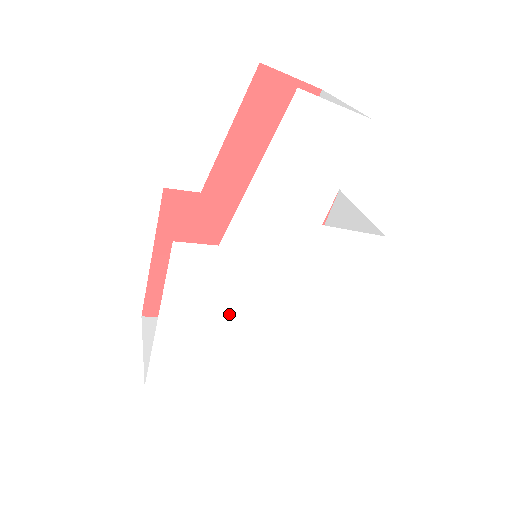
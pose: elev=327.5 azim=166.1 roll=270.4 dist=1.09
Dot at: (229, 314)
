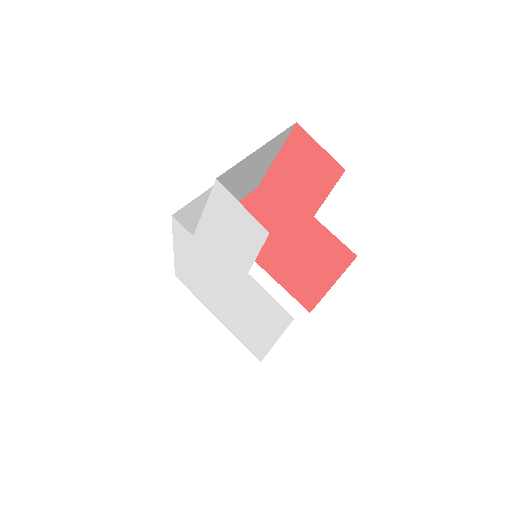
Dot at: (206, 277)
